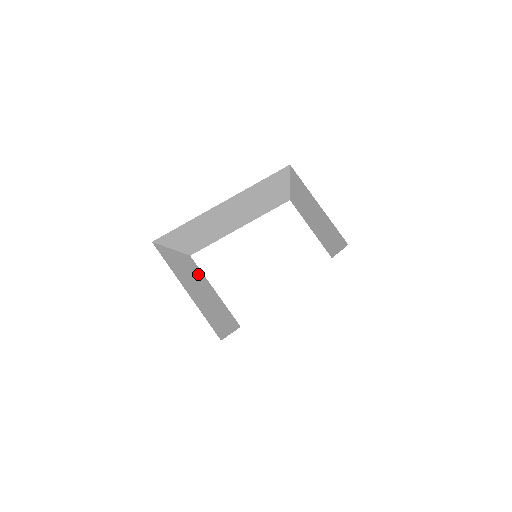
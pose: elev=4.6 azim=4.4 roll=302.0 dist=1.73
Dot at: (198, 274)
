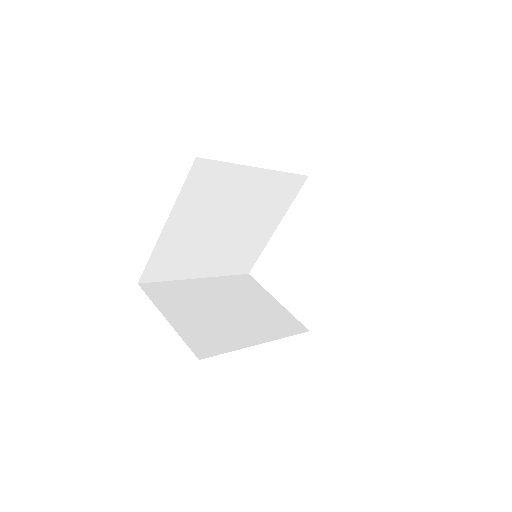
Dot at: (243, 291)
